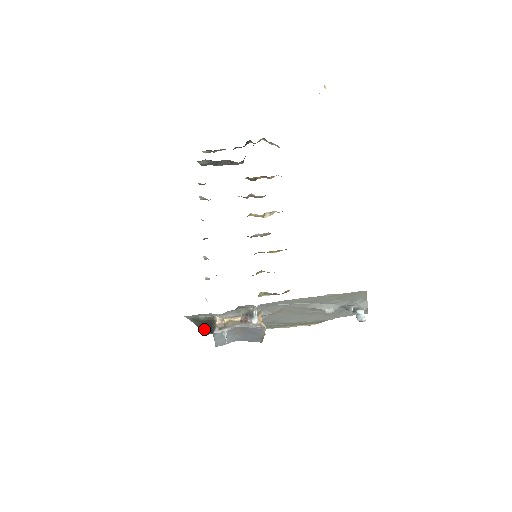
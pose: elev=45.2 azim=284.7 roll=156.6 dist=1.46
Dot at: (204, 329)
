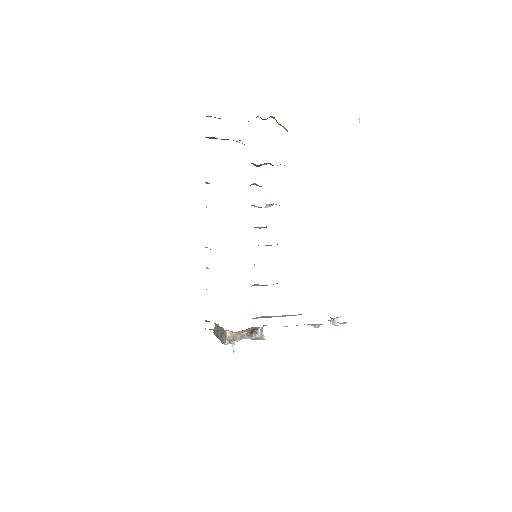
Dot at: occluded
